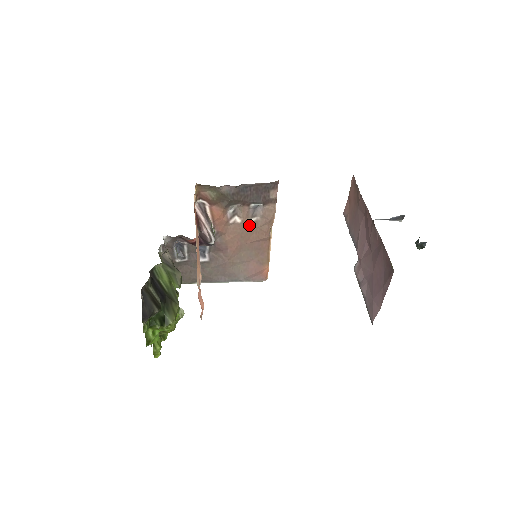
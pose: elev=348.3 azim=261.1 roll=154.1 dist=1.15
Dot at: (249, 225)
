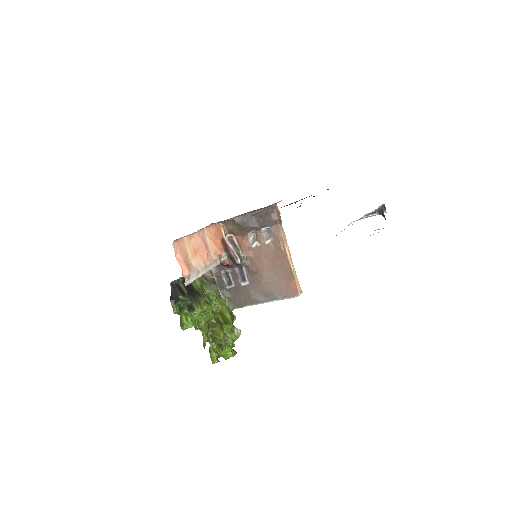
Dot at: (267, 246)
